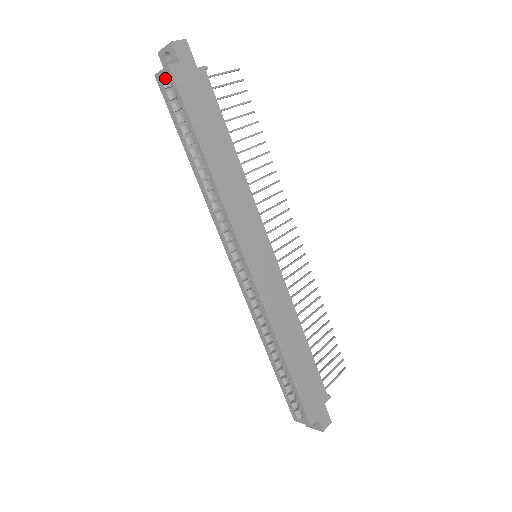
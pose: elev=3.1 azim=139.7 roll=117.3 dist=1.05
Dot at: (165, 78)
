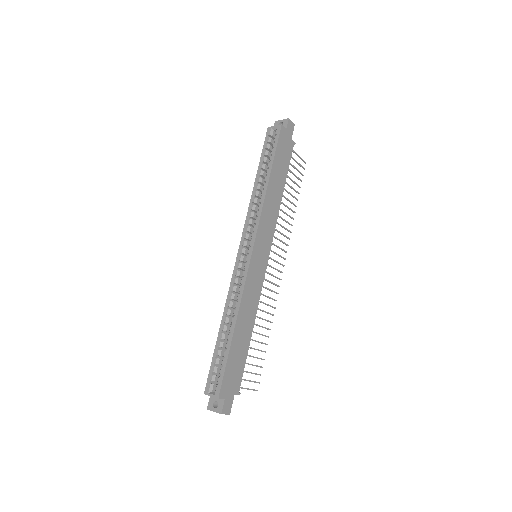
Dot at: (273, 131)
